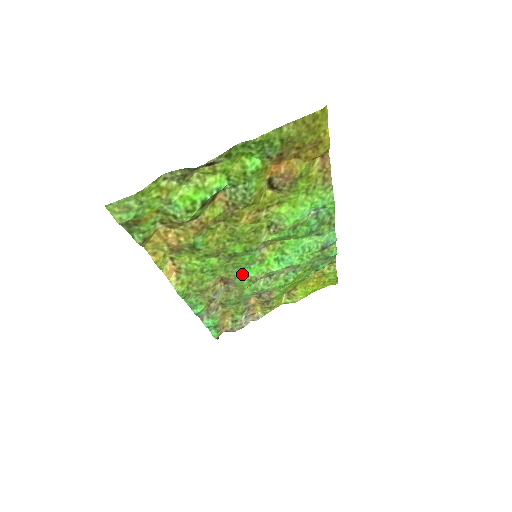
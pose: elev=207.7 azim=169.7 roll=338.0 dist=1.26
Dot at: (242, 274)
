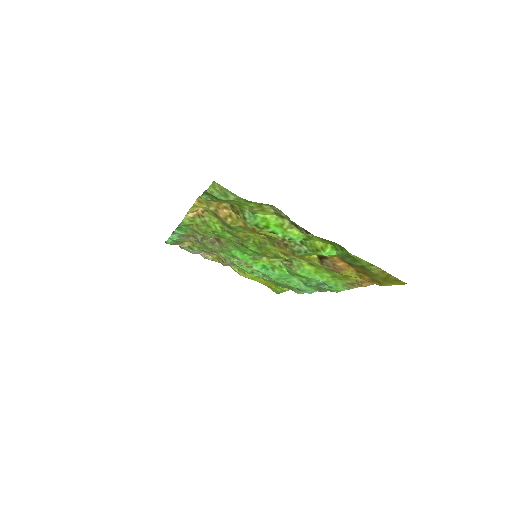
Dot at: (234, 250)
